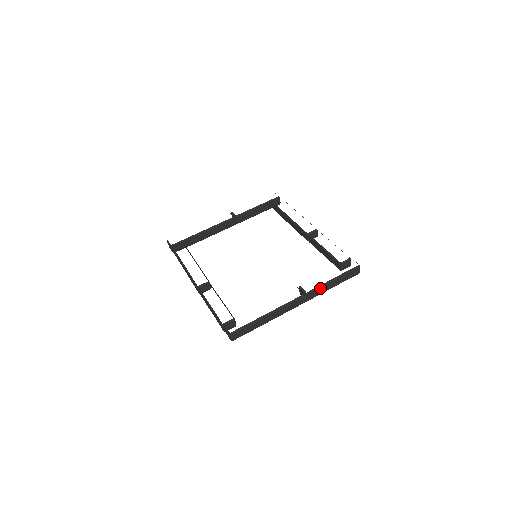
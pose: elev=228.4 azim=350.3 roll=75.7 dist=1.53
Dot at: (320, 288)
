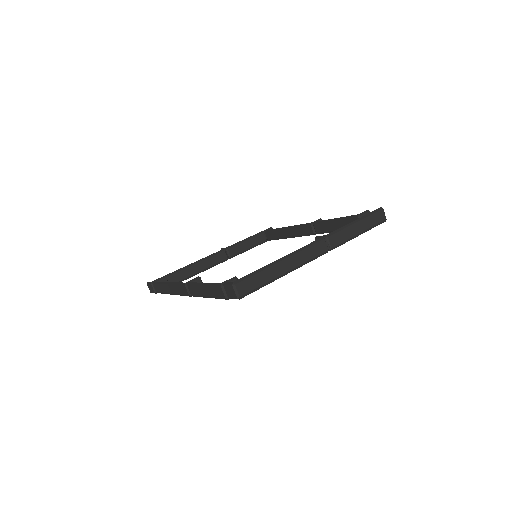
Dot at: (342, 231)
